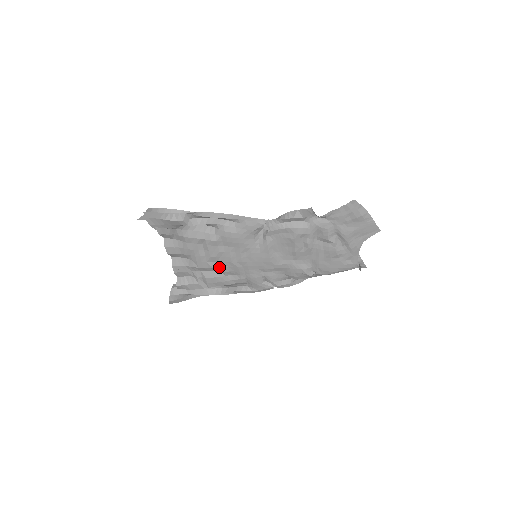
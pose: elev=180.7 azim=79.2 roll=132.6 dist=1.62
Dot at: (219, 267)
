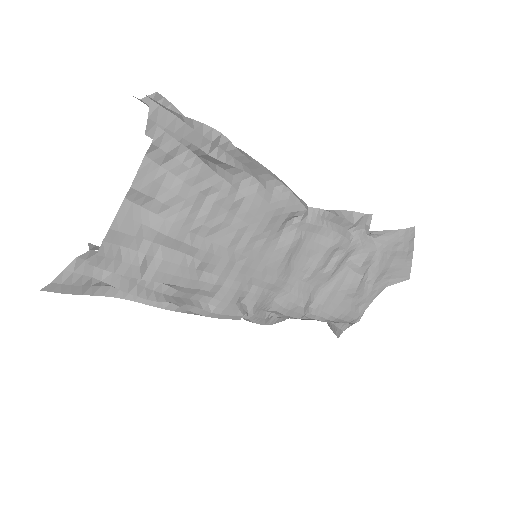
Dot at: (201, 248)
